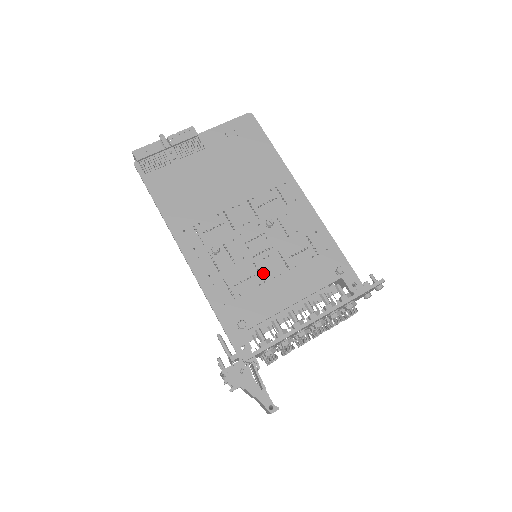
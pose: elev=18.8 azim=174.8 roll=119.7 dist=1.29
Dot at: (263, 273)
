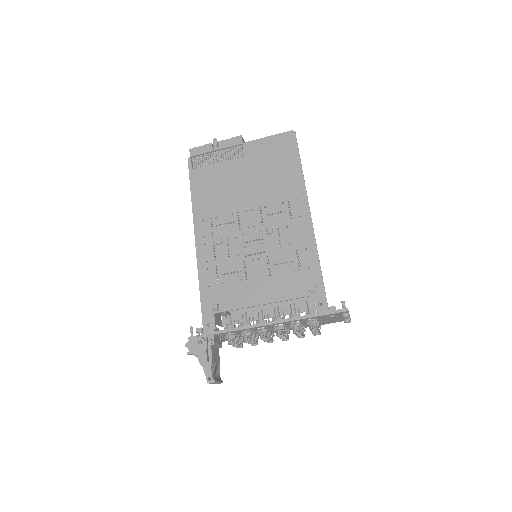
Dot at: (248, 271)
